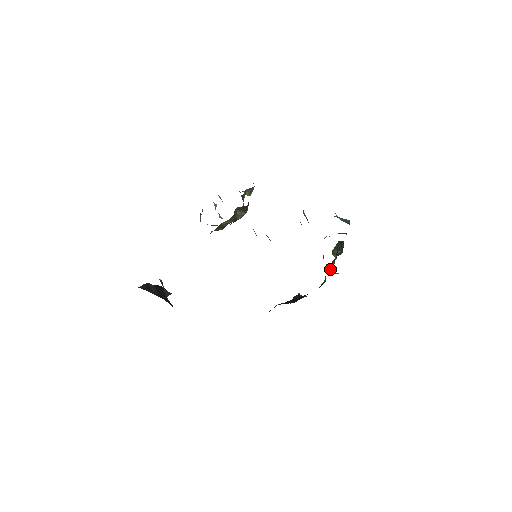
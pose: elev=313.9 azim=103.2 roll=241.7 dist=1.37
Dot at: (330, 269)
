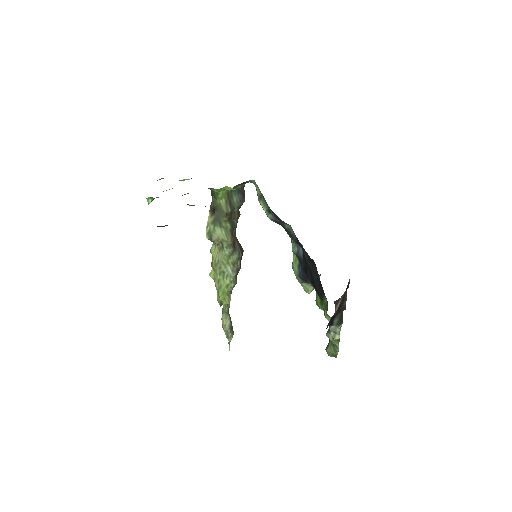
Dot at: (329, 330)
